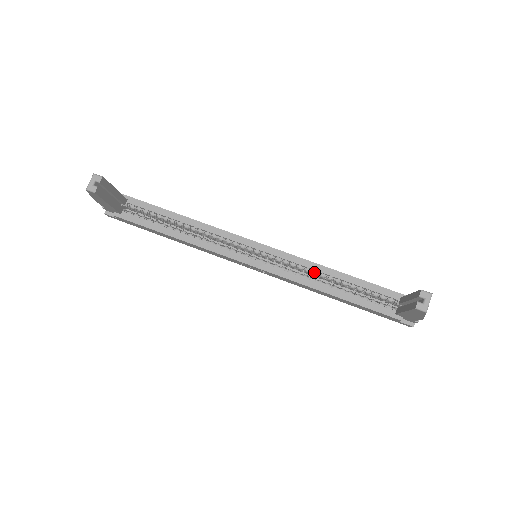
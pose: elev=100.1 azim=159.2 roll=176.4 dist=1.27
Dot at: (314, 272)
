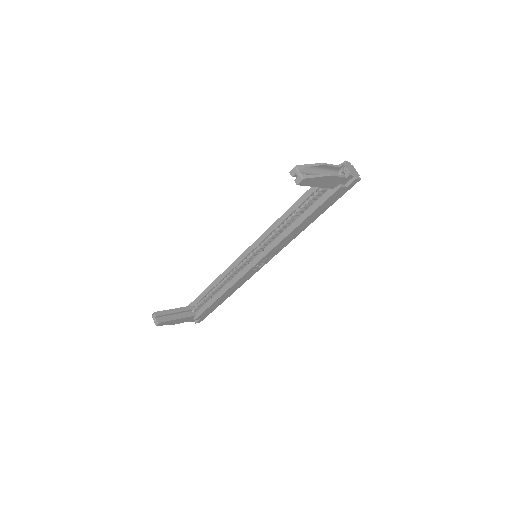
Dot at: (280, 226)
